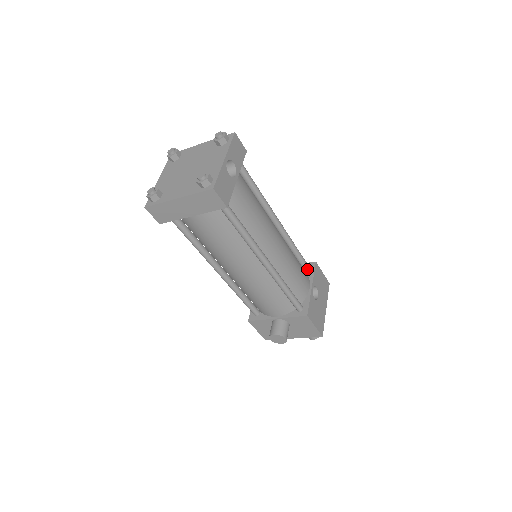
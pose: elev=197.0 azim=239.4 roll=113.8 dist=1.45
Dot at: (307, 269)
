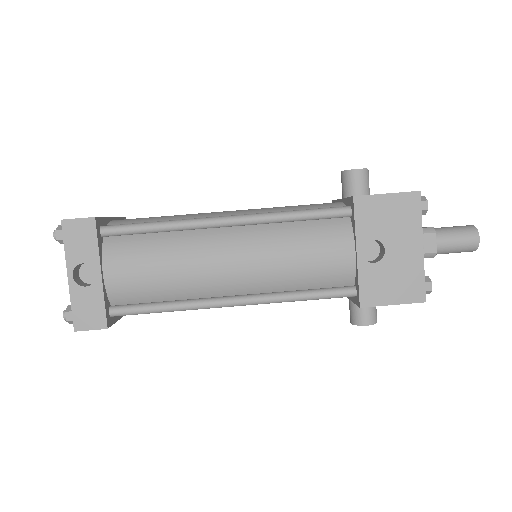
Dot at: (346, 216)
